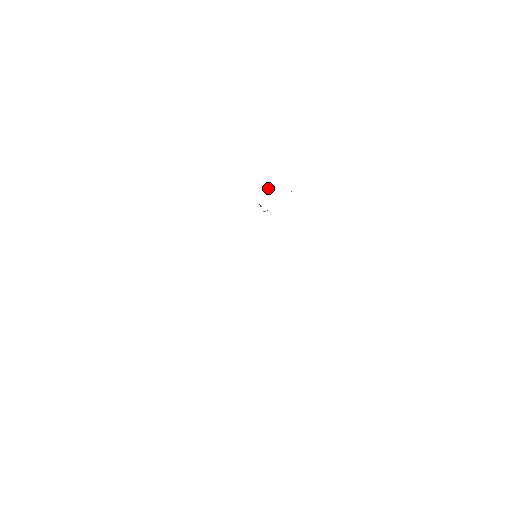
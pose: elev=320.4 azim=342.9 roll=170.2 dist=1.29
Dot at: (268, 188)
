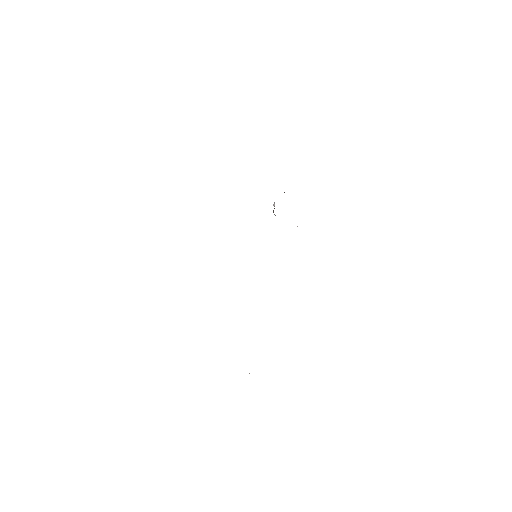
Dot at: occluded
